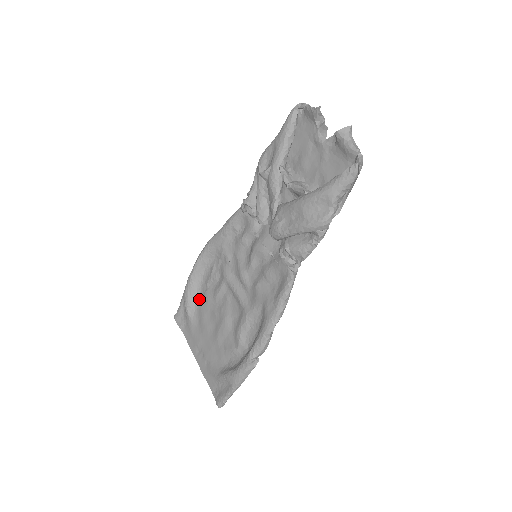
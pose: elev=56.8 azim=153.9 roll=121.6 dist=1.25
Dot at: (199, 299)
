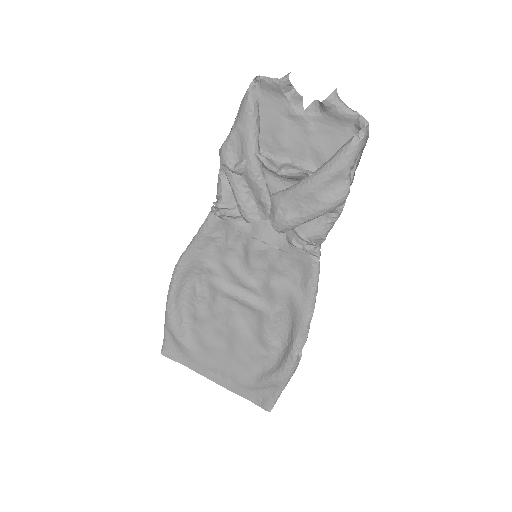
Dot at: (189, 323)
